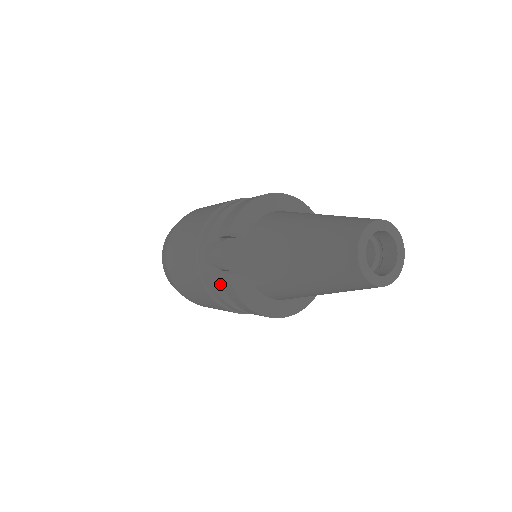
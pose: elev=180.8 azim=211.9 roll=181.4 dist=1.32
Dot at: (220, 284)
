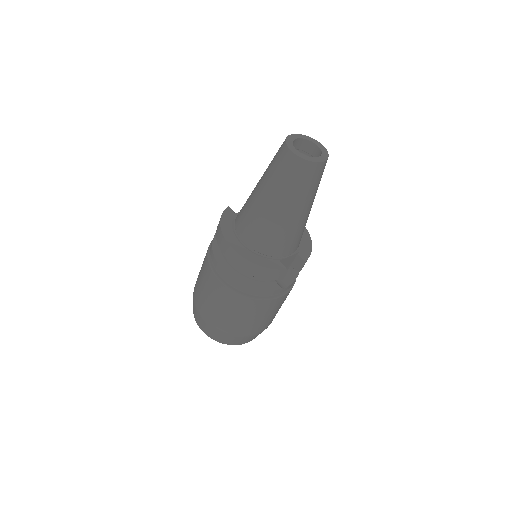
Dot at: occluded
